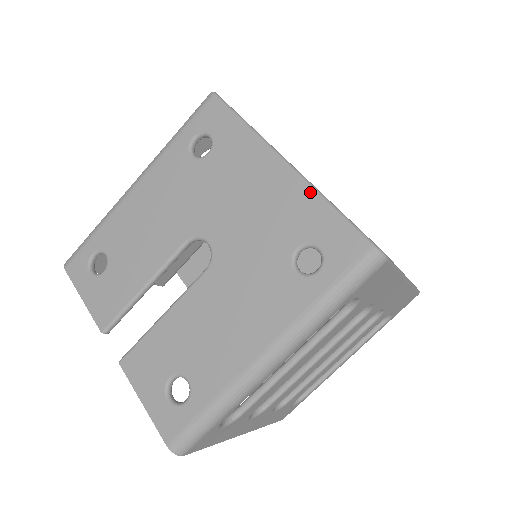
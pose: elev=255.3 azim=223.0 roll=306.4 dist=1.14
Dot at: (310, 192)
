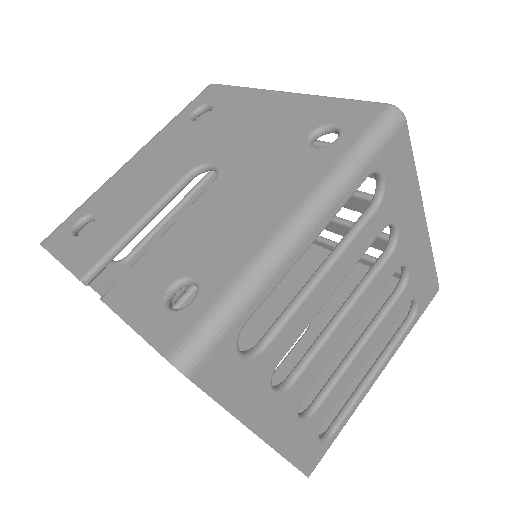
Dot at: (315, 98)
